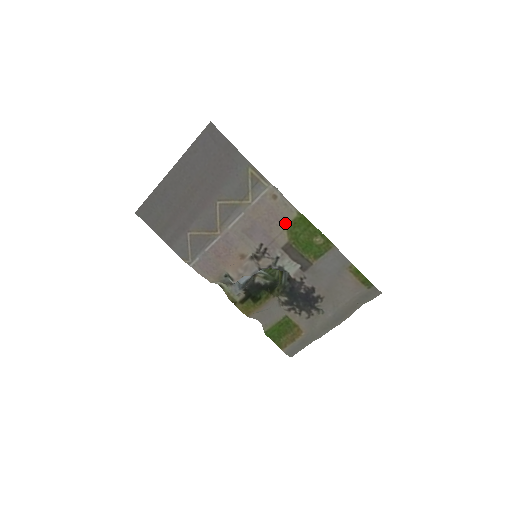
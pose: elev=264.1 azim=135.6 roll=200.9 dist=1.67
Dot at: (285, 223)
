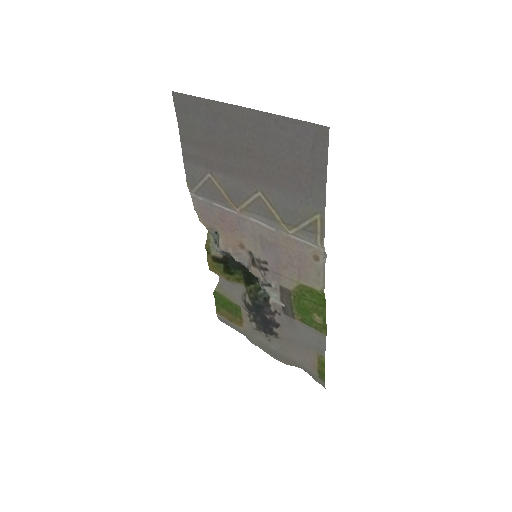
Dot at: (303, 280)
